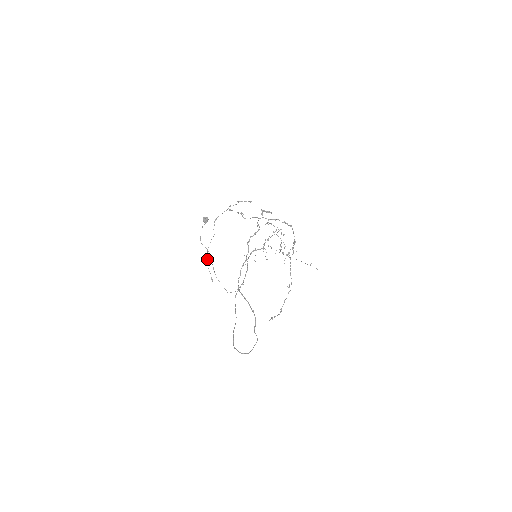
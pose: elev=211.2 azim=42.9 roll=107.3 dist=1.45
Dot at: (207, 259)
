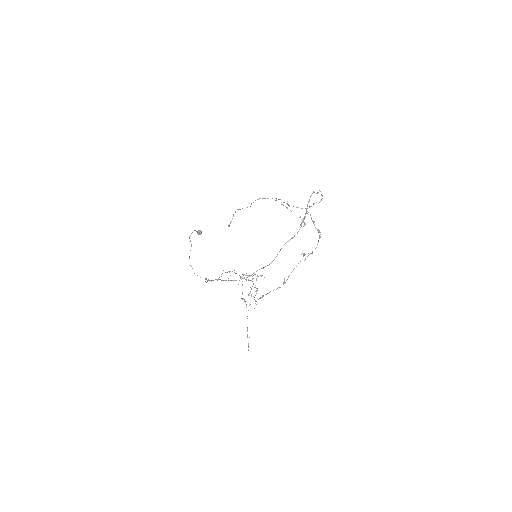
Dot at: (235, 212)
